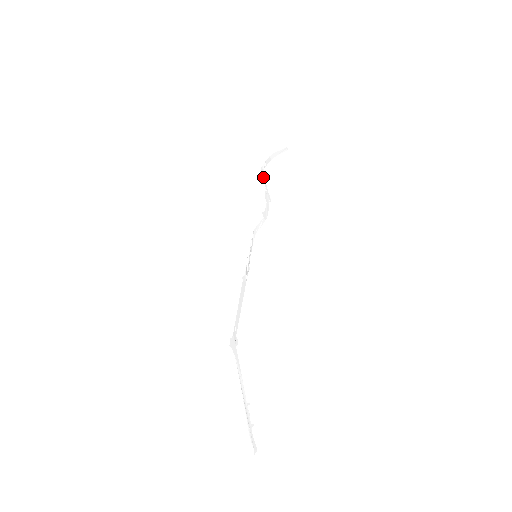
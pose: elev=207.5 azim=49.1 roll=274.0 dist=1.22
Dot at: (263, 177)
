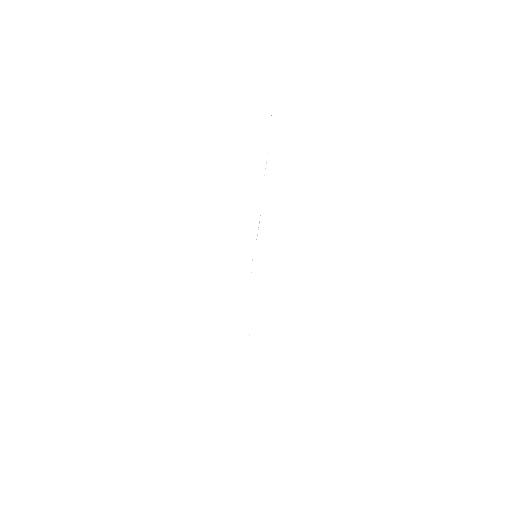
Dot at: (266, 163)
